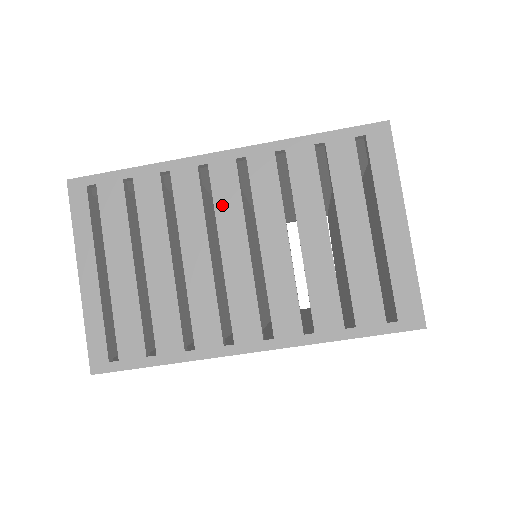
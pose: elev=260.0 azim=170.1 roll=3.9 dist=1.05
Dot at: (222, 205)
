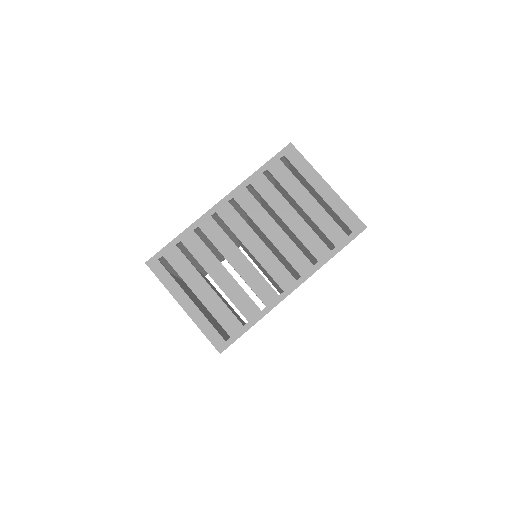
Dot at: (235, 228)
